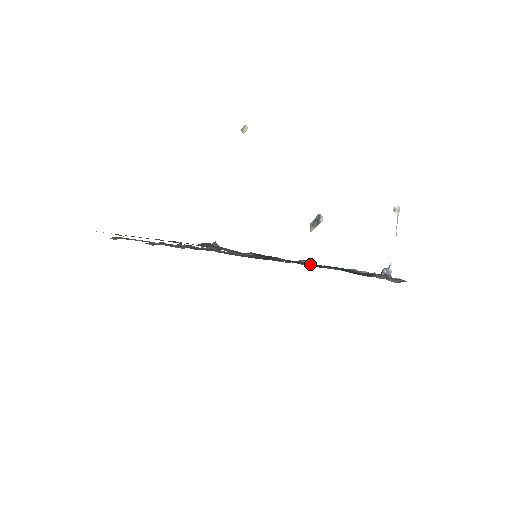
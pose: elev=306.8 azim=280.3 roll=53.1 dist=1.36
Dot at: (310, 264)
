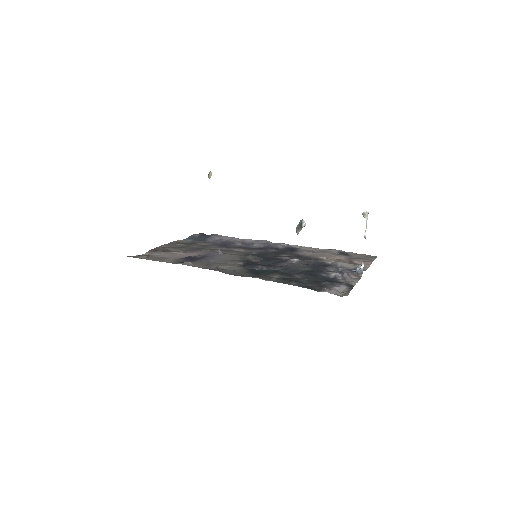
Dot at: (274, 280)
